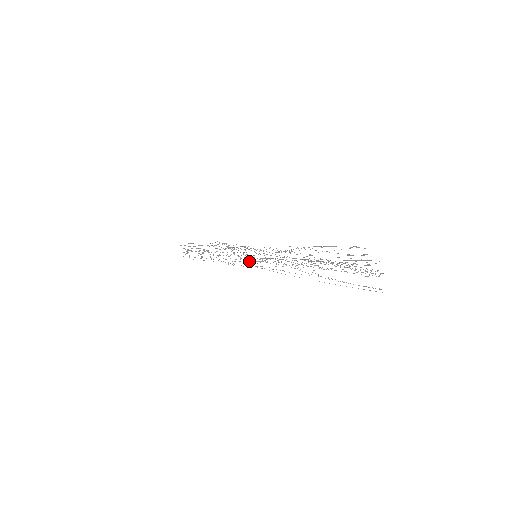
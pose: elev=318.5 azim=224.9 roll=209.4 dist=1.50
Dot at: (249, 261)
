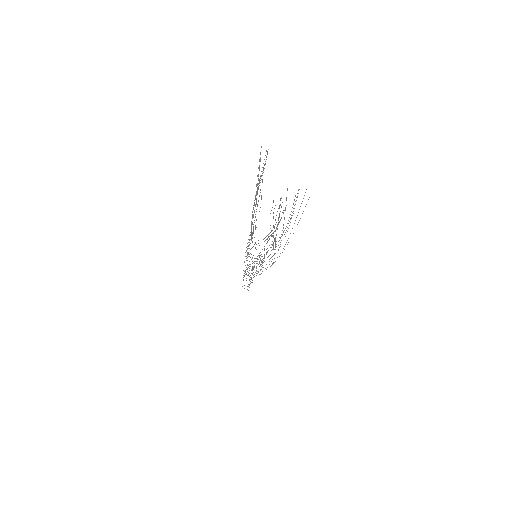
Dot at: occluded
